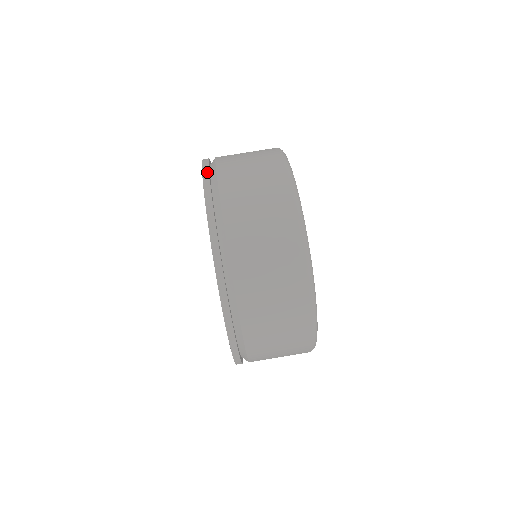
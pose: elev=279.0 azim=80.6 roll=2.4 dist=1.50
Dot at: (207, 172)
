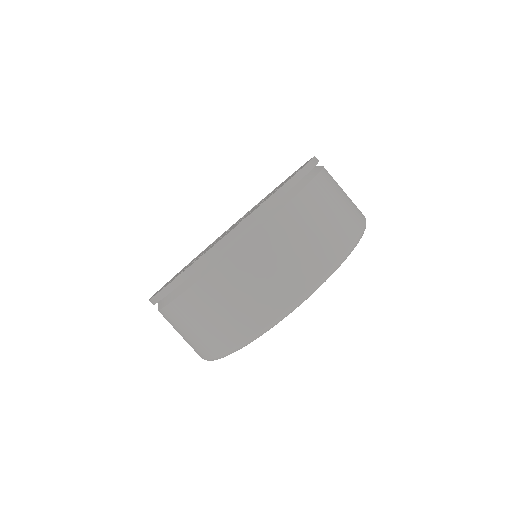
Dot at: (228, 241)
